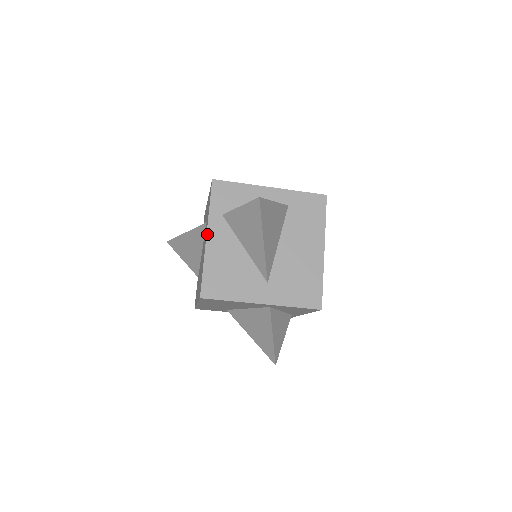
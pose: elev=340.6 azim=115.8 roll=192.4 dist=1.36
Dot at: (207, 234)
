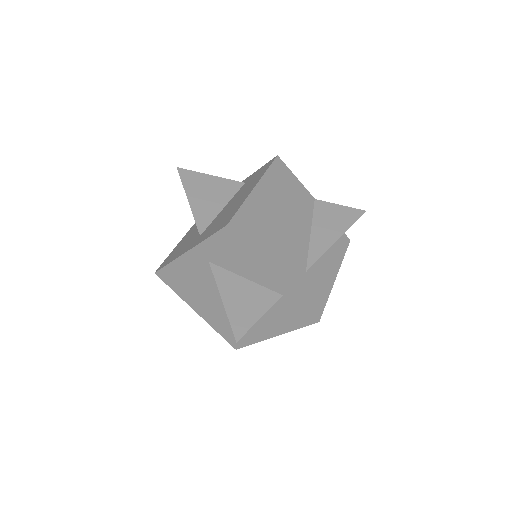
Dot at: (185, 235)
